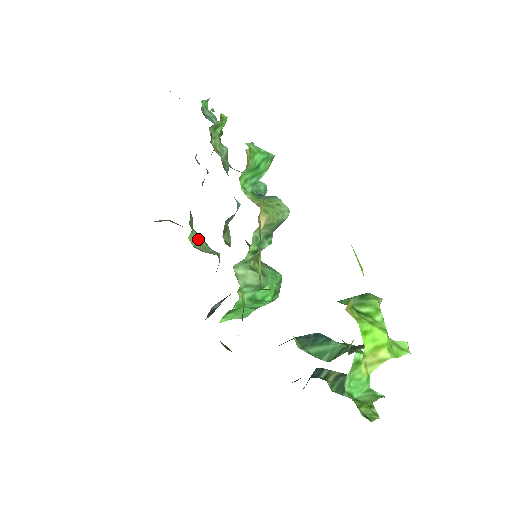
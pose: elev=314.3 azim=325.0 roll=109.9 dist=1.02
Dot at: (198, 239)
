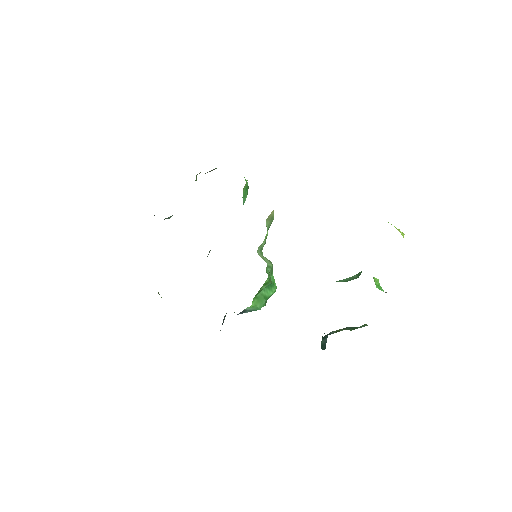
Dot at: occluded
